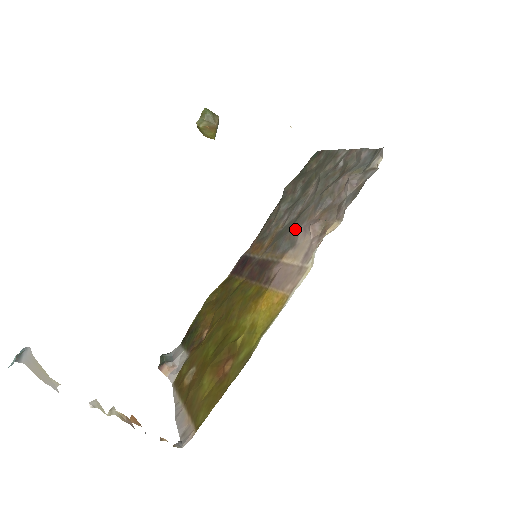
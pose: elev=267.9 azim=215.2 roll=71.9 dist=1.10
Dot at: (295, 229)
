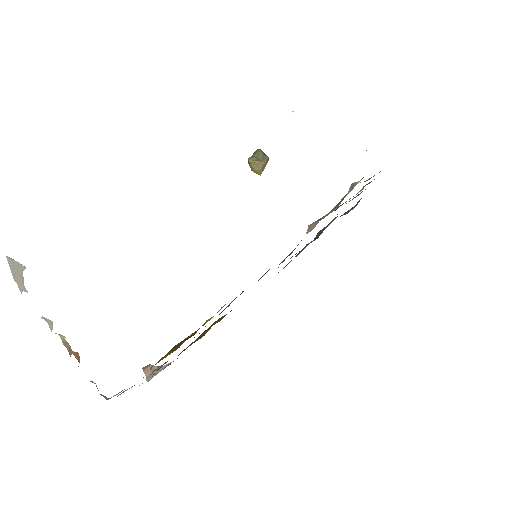
Dot at: (301, 240)
